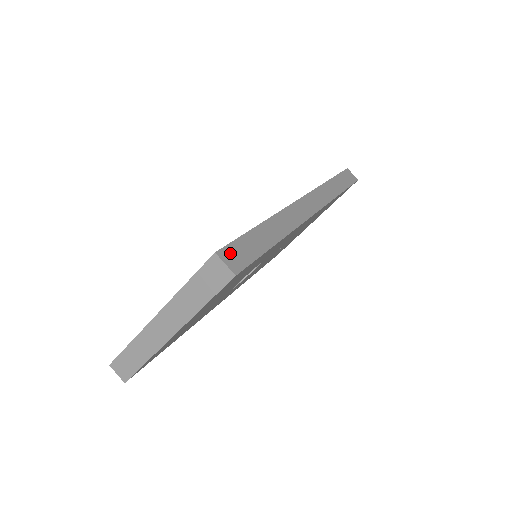
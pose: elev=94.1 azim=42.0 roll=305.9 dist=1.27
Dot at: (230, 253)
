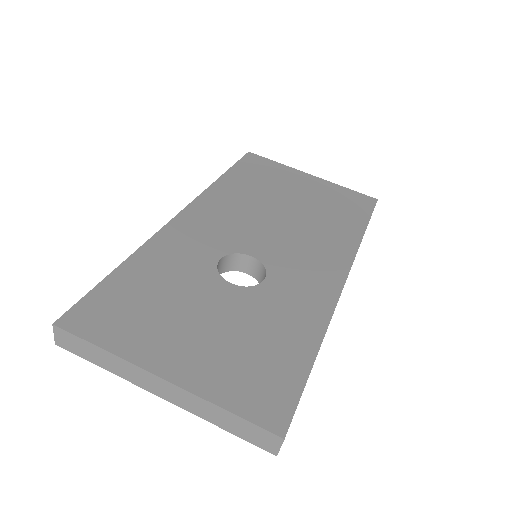
Dot at: occluded
